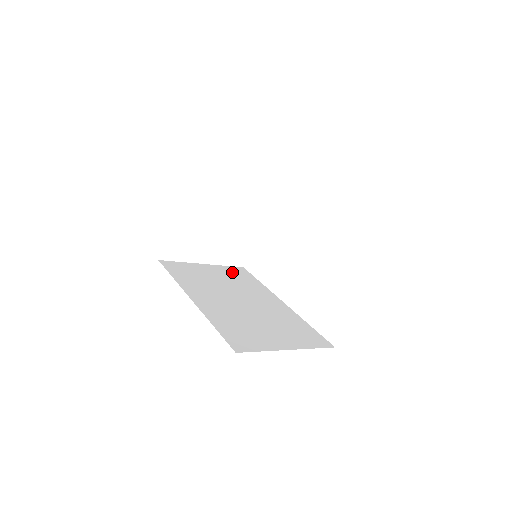
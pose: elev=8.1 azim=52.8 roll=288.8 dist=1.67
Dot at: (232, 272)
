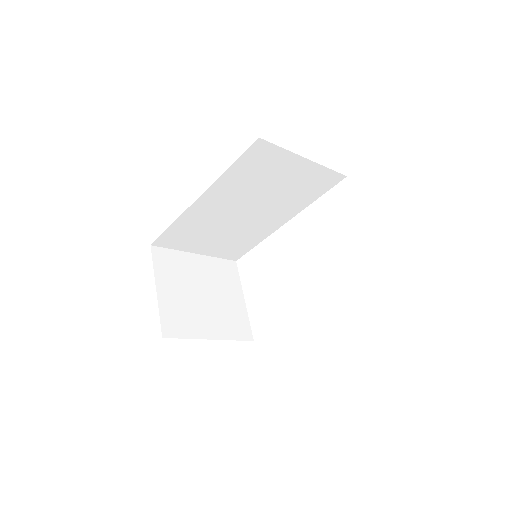
Dot at: occluded
